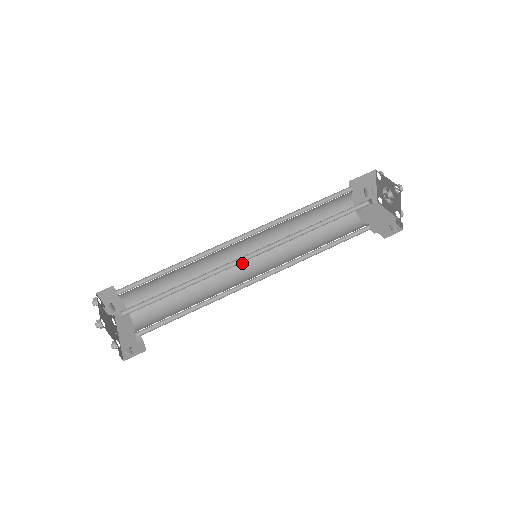
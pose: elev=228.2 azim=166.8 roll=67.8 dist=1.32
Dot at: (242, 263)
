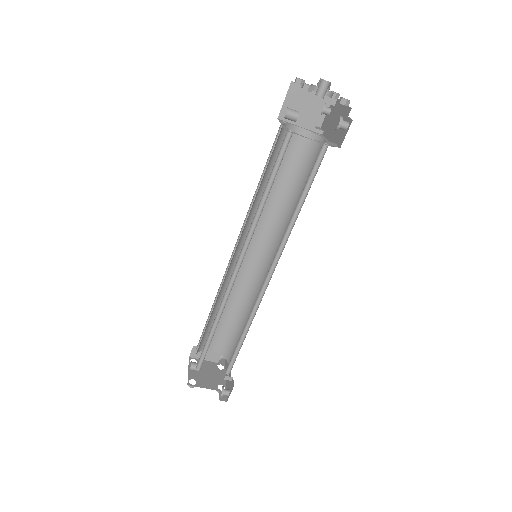
Dot at: (262, 264)
